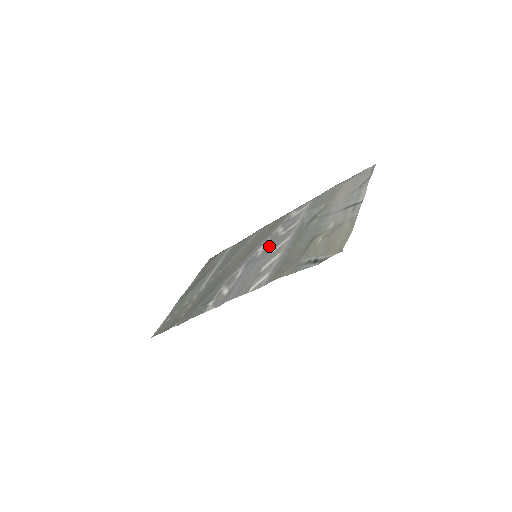
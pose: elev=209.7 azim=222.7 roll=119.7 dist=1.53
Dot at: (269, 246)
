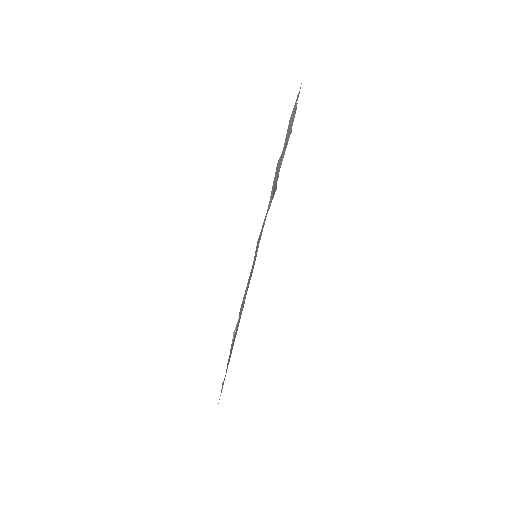
Dot at: occluded
